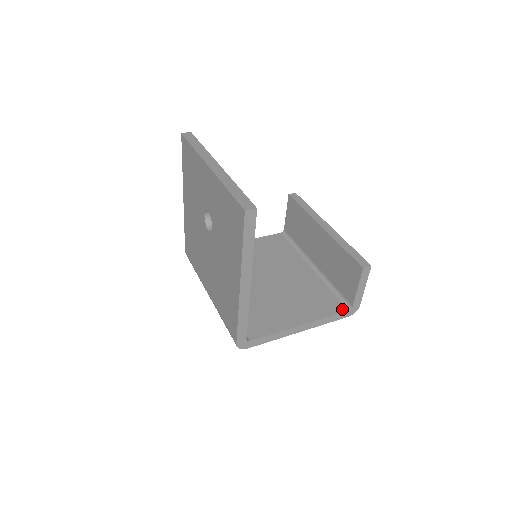
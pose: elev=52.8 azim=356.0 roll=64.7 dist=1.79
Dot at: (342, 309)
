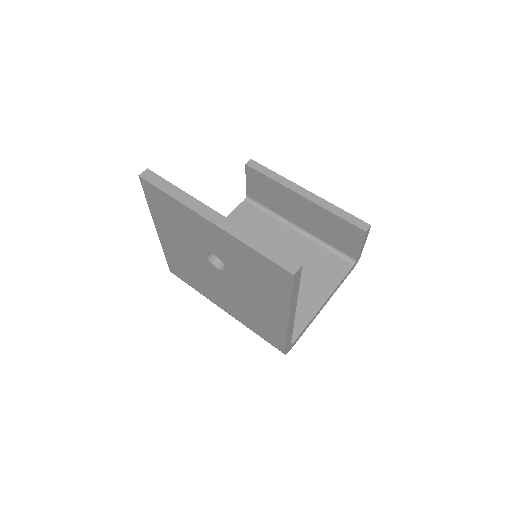
Dot at: (348, 266)
